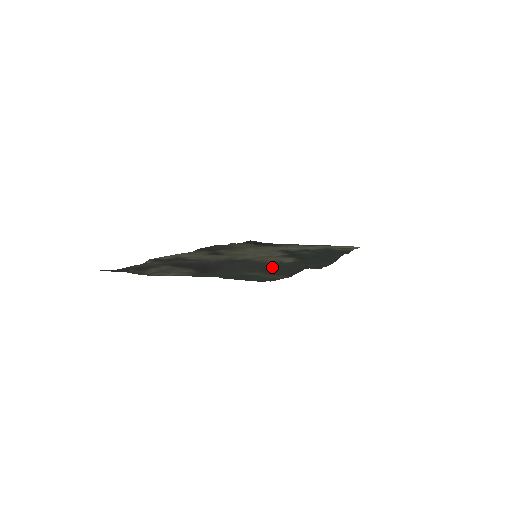
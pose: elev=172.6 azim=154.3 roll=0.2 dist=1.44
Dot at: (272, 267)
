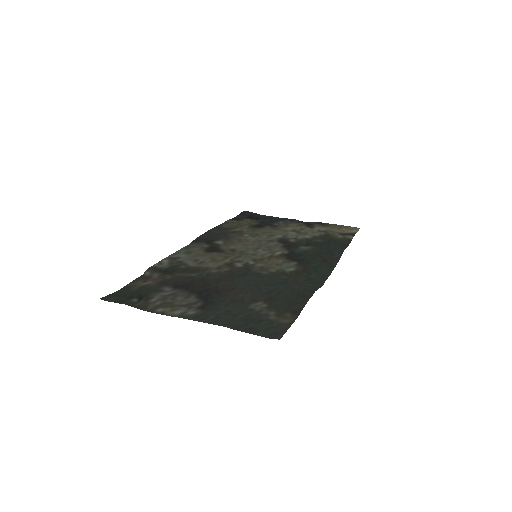
Dot at: (275, 288)
